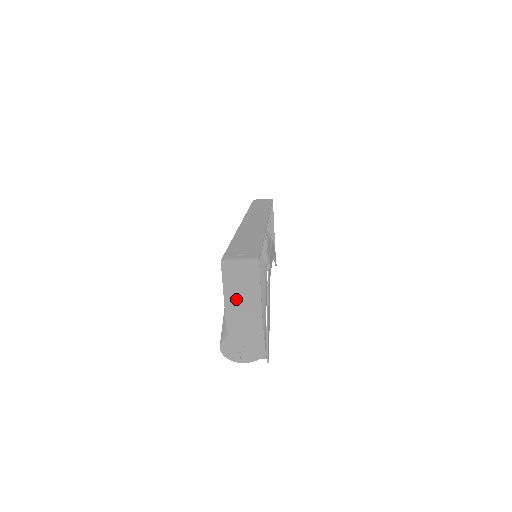
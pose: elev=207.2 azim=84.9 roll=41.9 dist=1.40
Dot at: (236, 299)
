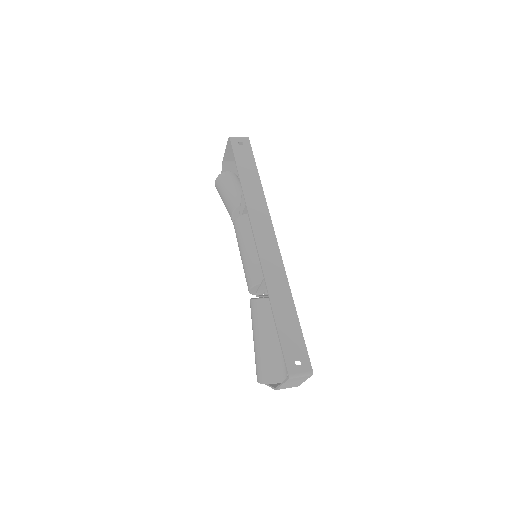
Dot at: (289, 384)
